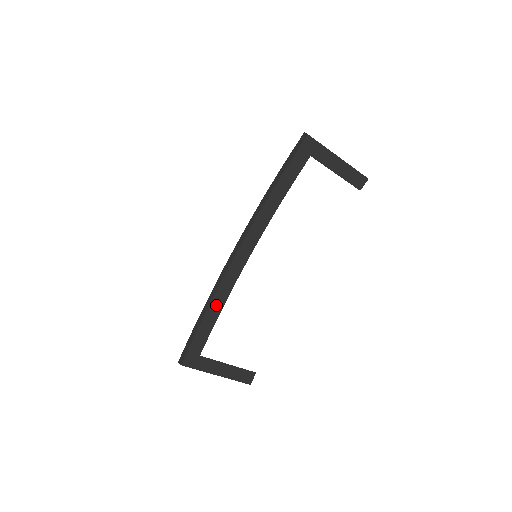
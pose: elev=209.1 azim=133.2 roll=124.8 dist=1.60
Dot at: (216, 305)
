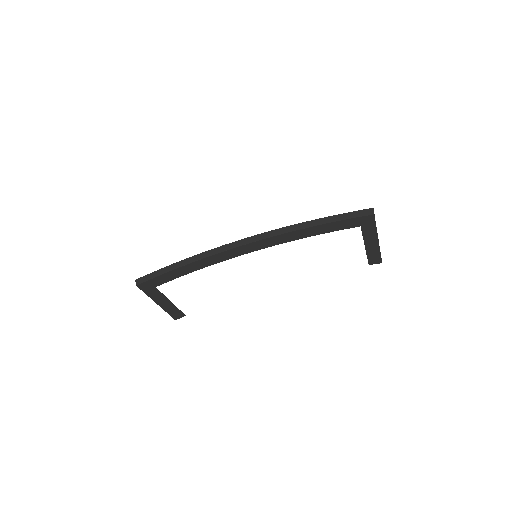
Dot at: (197, 265)
